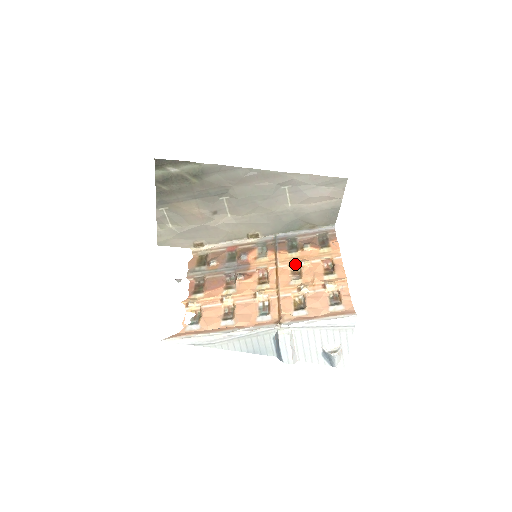
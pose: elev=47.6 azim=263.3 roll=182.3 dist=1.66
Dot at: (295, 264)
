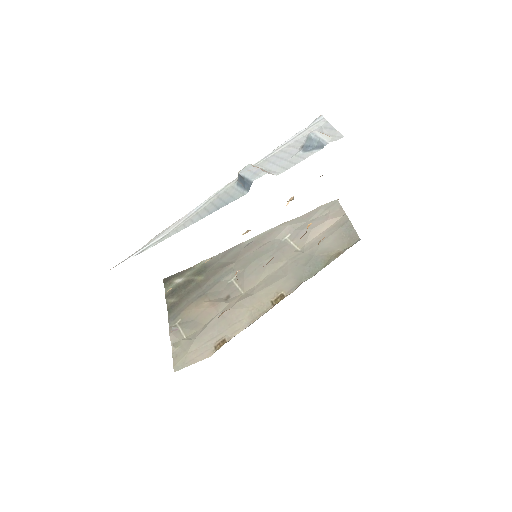
Dot at: occluded
